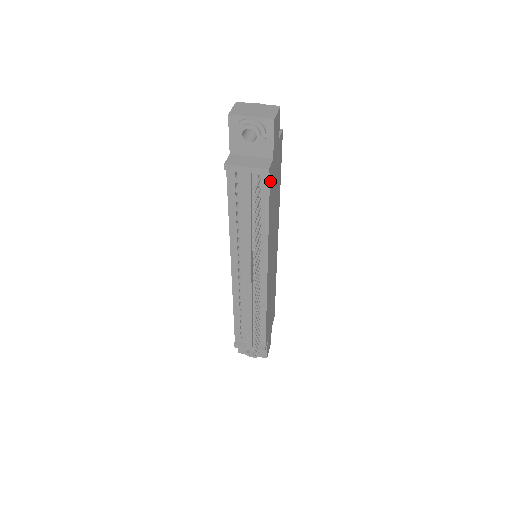
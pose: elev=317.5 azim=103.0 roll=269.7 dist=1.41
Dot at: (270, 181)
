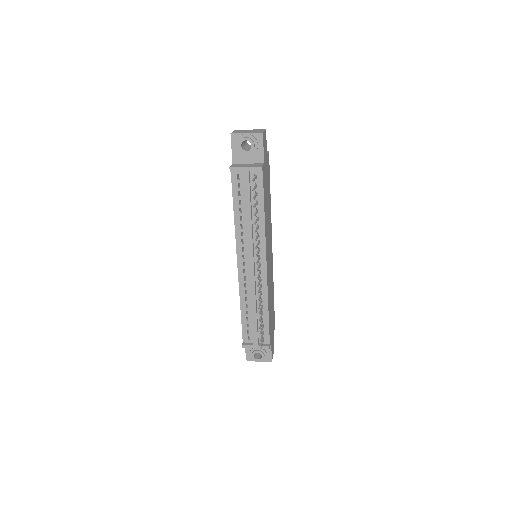
Dot at: (263, 179)
